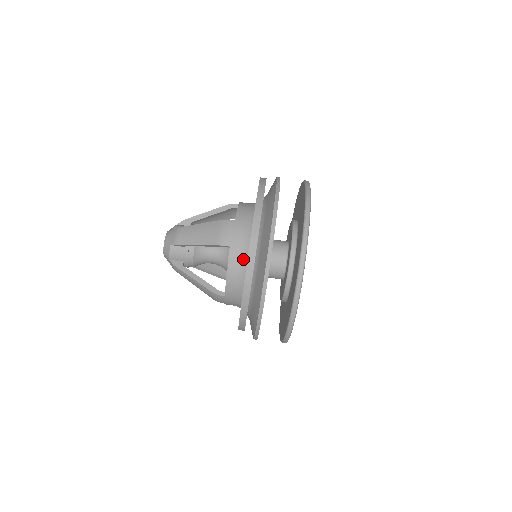
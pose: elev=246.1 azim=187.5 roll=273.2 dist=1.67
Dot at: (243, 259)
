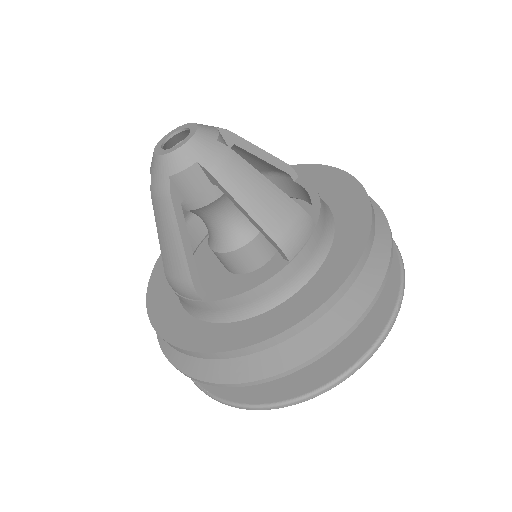
Dot at: (287, 290)
